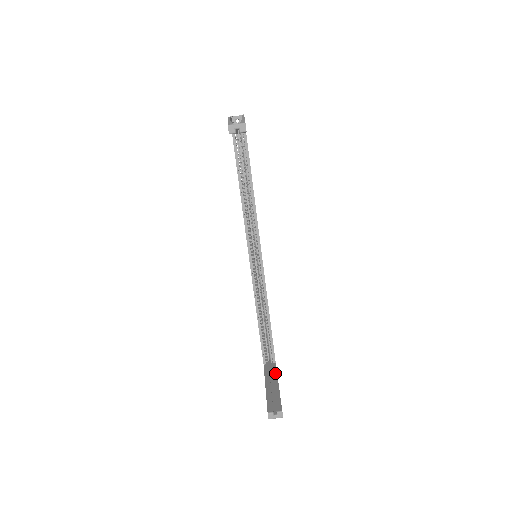
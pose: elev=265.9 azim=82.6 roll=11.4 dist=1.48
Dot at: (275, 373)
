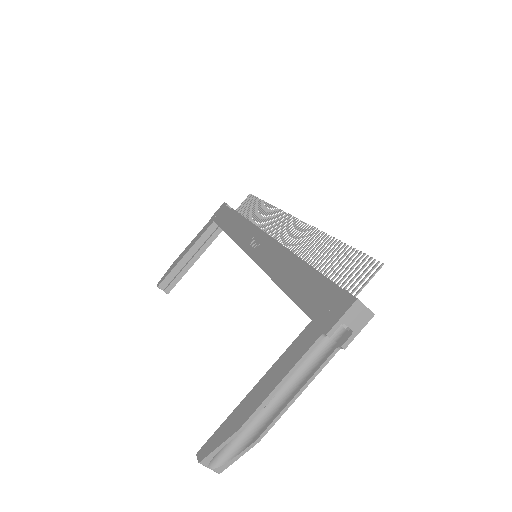
Dot at: (209, 244)
